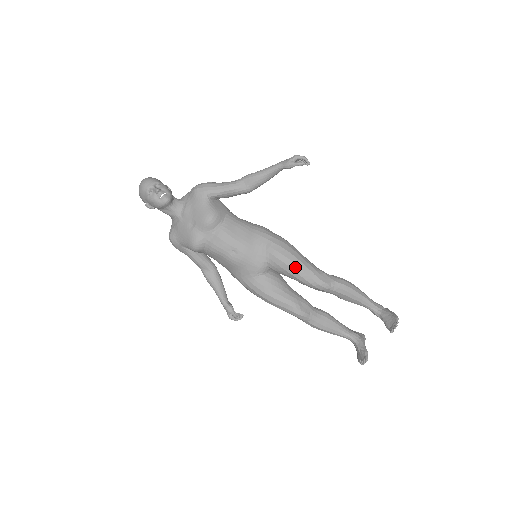
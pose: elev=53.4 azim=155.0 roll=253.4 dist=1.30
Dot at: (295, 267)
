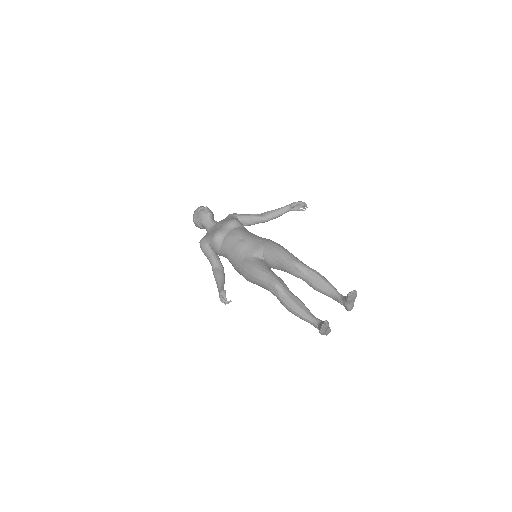
Dot at: (282, 250)
